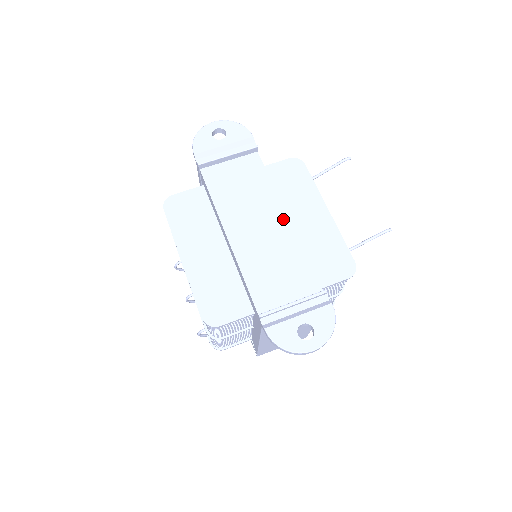
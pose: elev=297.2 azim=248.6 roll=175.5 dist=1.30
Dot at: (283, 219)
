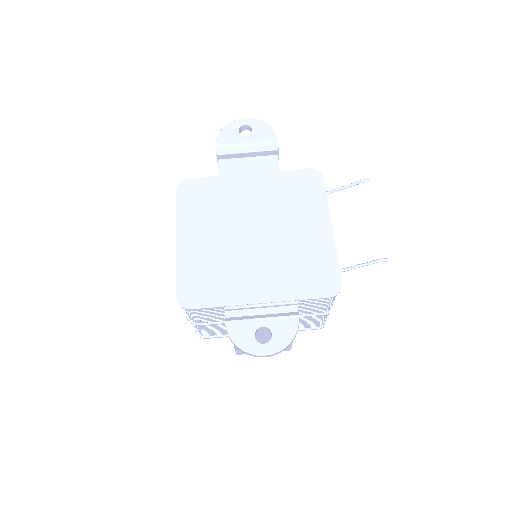
Dot at: (280, 223)
